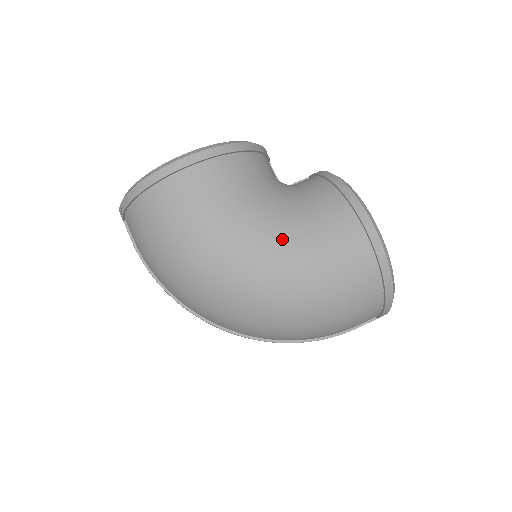
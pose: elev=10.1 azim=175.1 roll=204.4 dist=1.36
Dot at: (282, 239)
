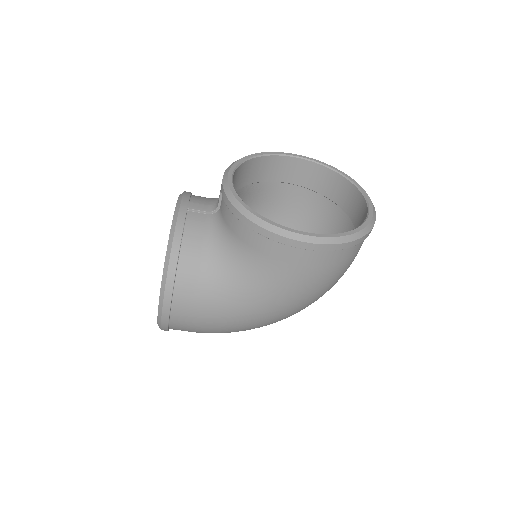
Dot at: (264, 297)
